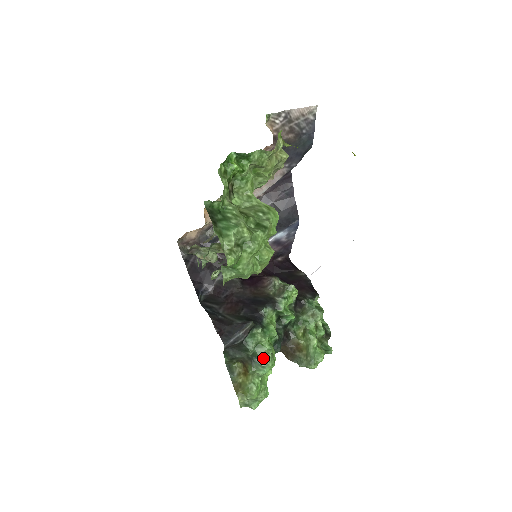
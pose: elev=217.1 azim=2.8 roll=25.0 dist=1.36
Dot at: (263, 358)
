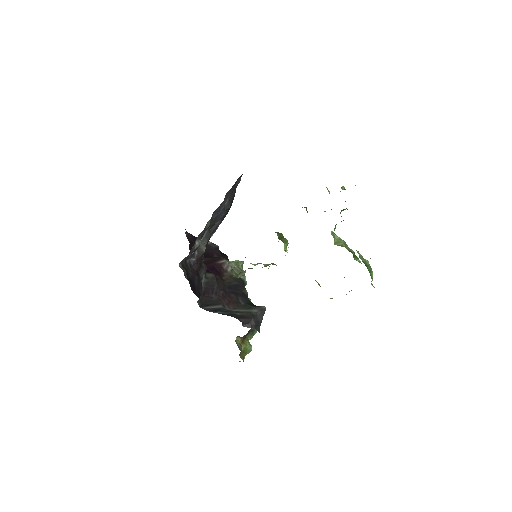
Dot at: occluded
